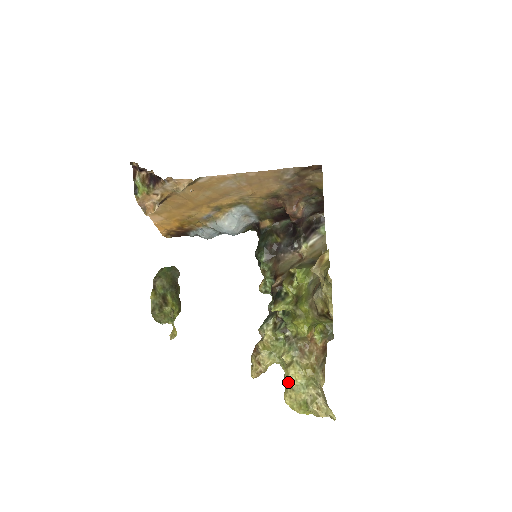
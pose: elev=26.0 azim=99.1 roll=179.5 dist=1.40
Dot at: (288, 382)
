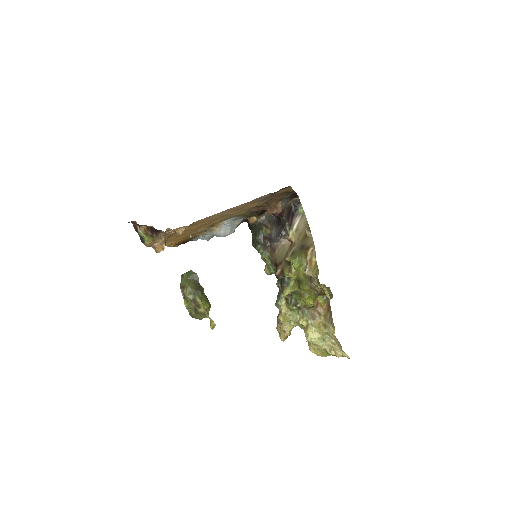
Dot at: (309, 341)
